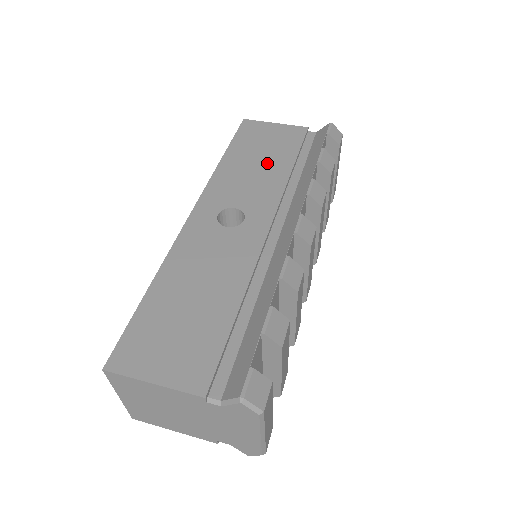
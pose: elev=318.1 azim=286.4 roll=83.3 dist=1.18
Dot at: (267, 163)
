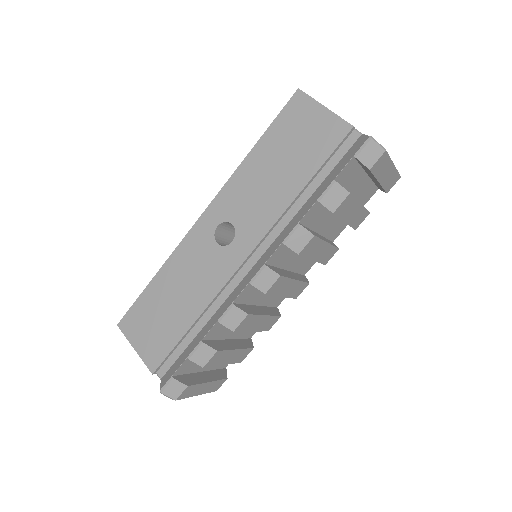
Dot at: (283, 174)
